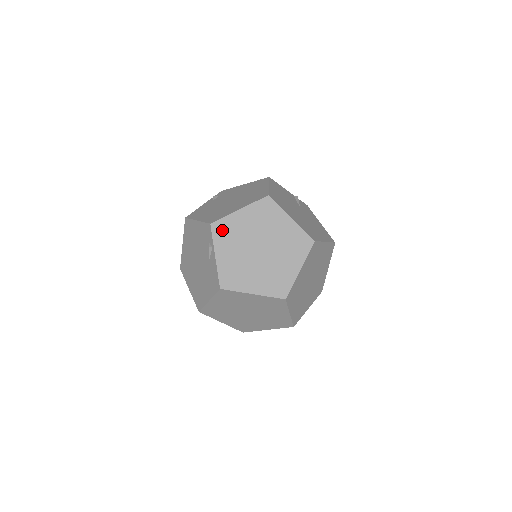
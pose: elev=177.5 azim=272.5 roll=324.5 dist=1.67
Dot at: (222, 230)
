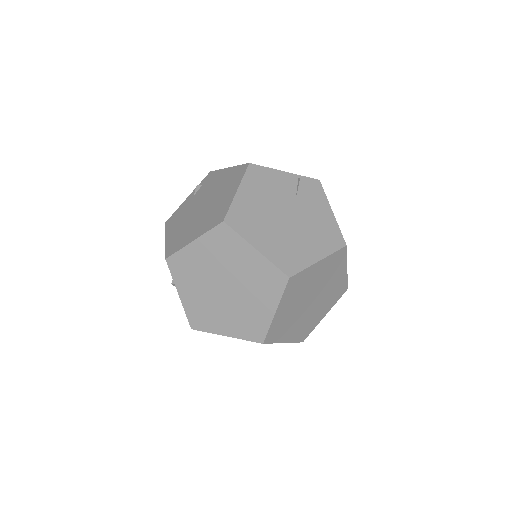
Dot at: (179, 266)
